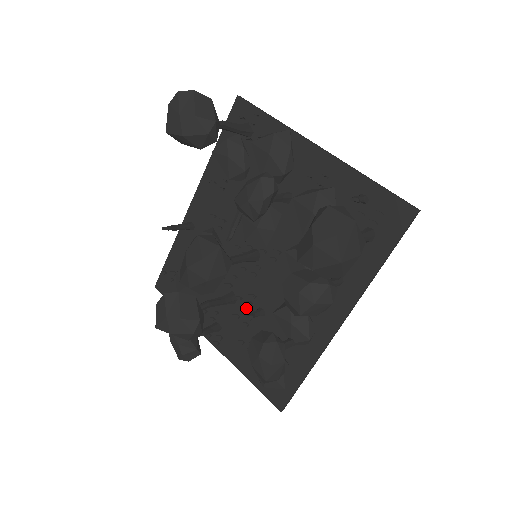
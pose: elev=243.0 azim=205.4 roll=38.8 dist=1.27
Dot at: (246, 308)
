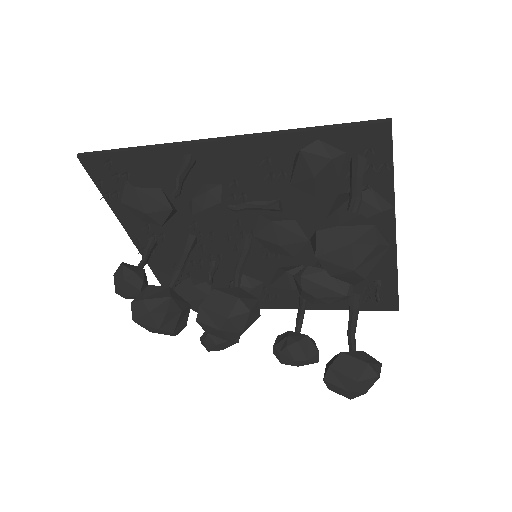
Dot at: (201, 253)
